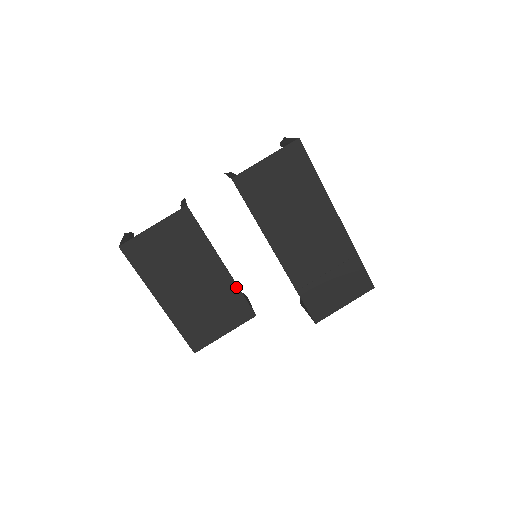
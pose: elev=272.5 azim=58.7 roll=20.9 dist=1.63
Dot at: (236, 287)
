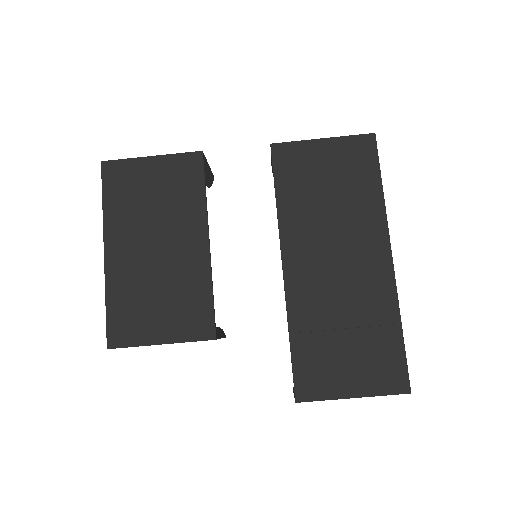
Dot at: (209, 283)
